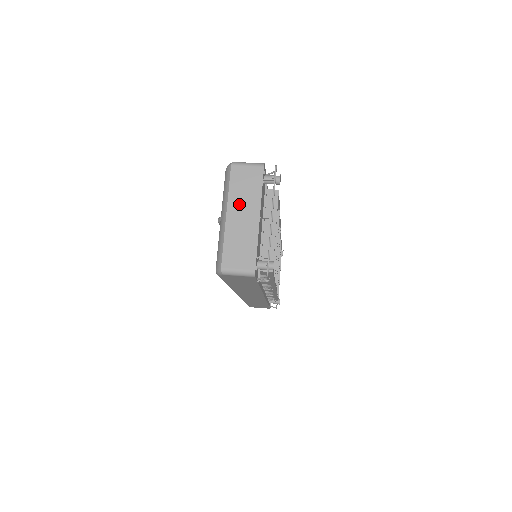
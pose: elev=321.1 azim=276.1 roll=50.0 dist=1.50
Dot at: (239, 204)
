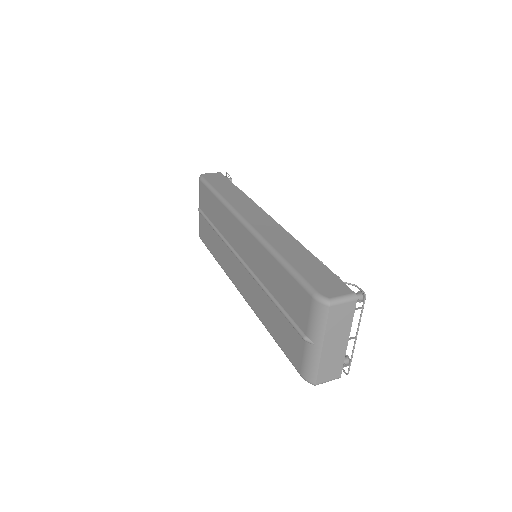
Dot at: (333, 336)
